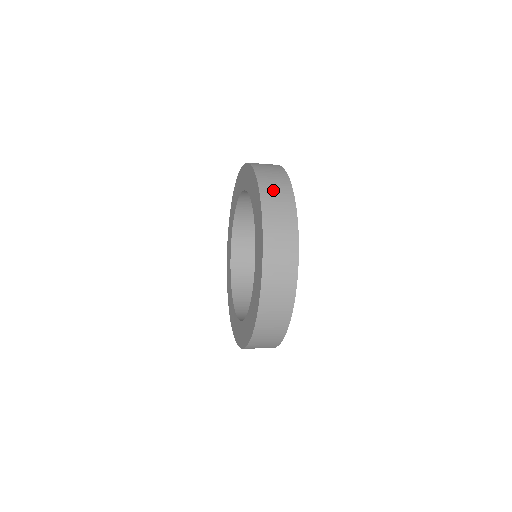
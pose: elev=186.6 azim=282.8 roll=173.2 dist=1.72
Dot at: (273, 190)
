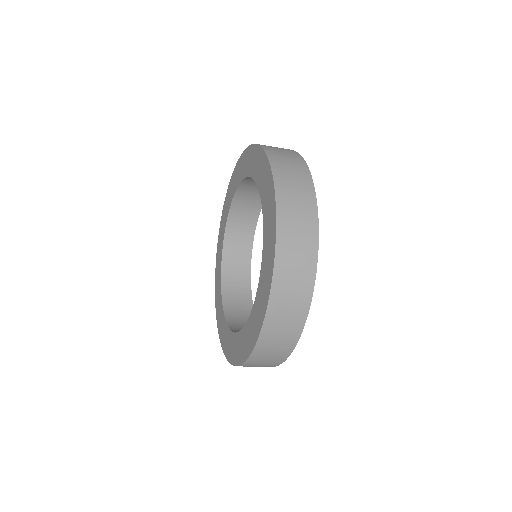
Dot at: occluded
